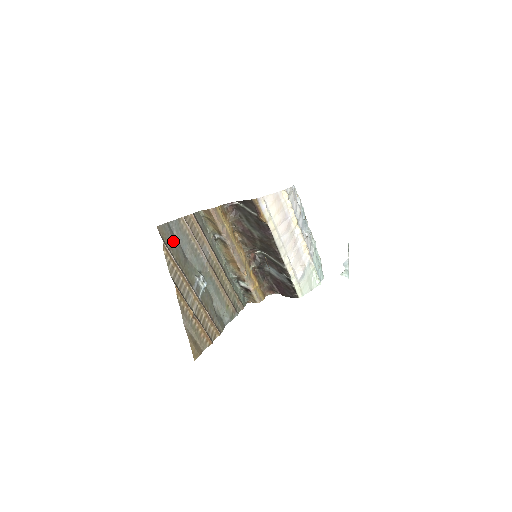
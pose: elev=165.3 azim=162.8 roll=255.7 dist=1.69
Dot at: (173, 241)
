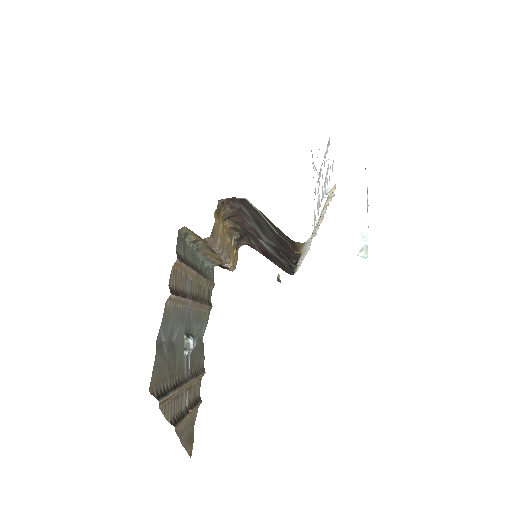
Dot at: (164, 360)
